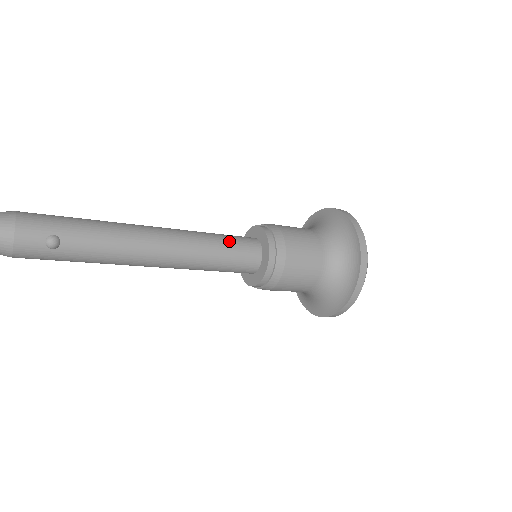
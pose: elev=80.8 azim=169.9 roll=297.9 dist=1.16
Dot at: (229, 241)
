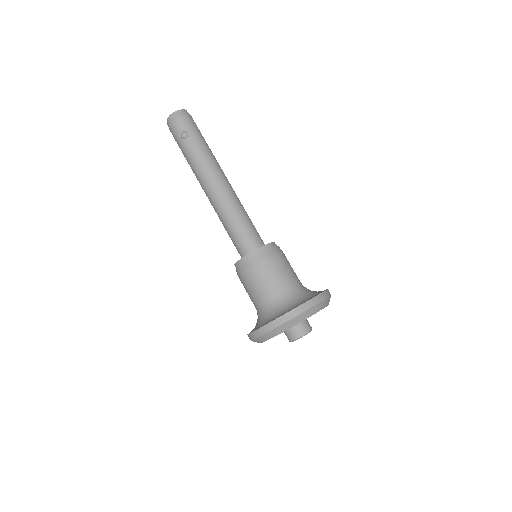
Dot at: (249, 225)
